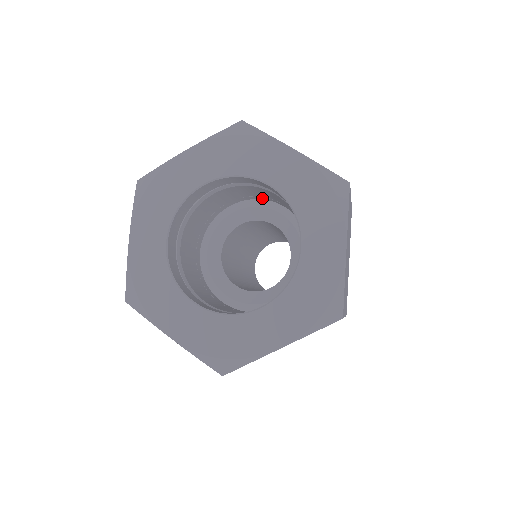
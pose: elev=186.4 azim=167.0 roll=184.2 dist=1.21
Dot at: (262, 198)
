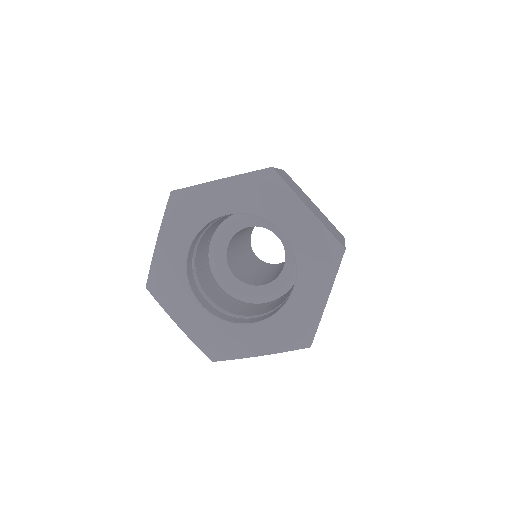
Dot at: (225, 219)
